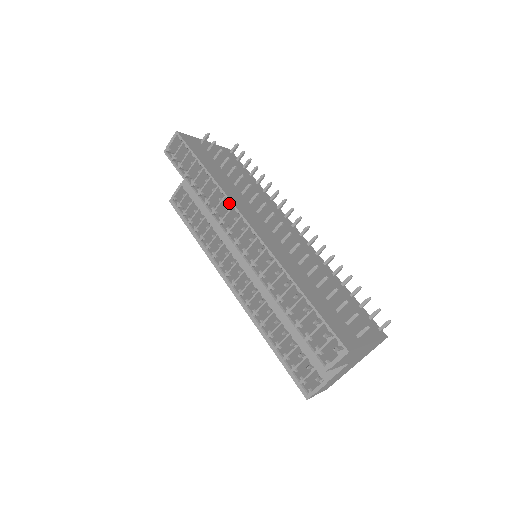
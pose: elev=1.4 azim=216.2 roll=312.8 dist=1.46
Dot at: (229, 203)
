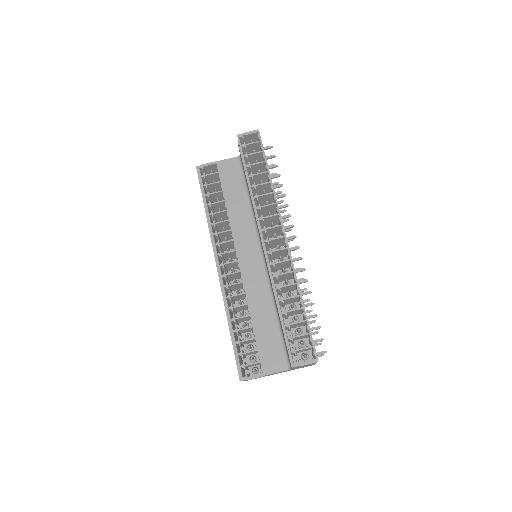
Dot at: (271, 209)
